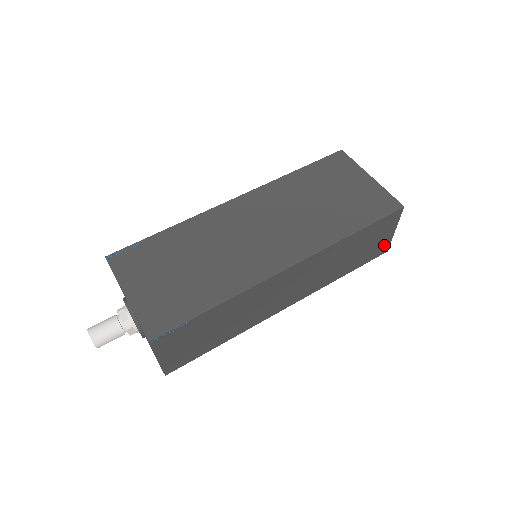
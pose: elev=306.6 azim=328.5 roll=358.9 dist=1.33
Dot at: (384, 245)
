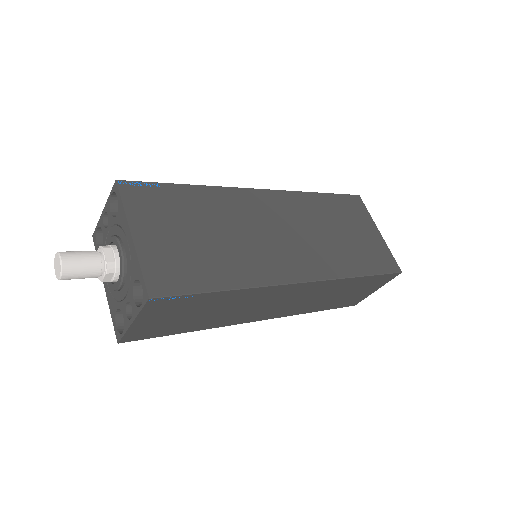
Dot at: (360, 298)
